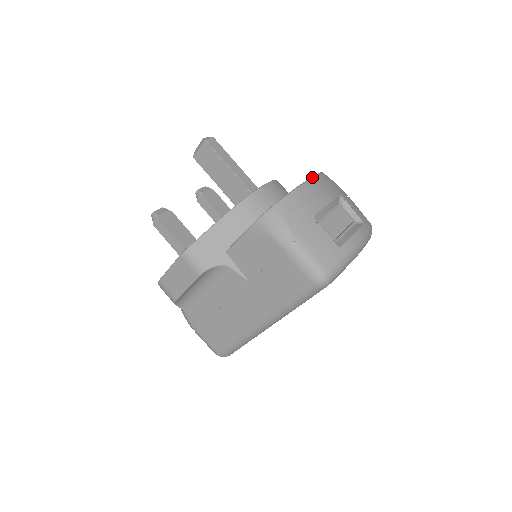
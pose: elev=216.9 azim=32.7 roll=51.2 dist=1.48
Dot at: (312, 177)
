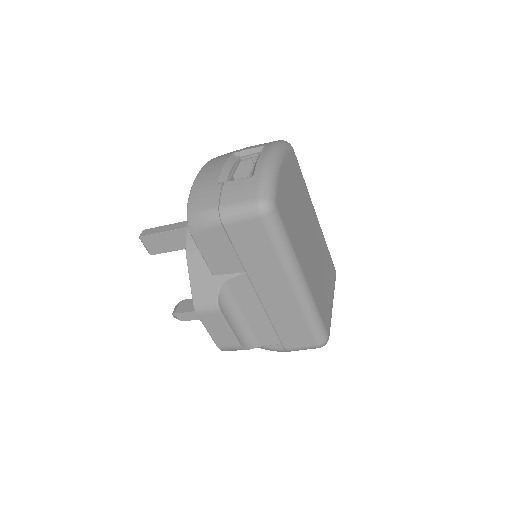
Dot at: (201, 168)
